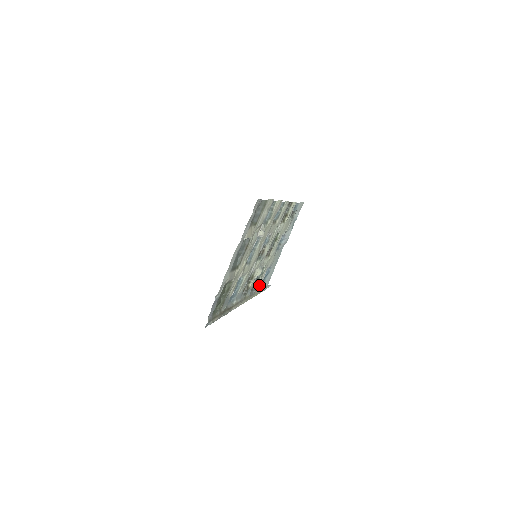
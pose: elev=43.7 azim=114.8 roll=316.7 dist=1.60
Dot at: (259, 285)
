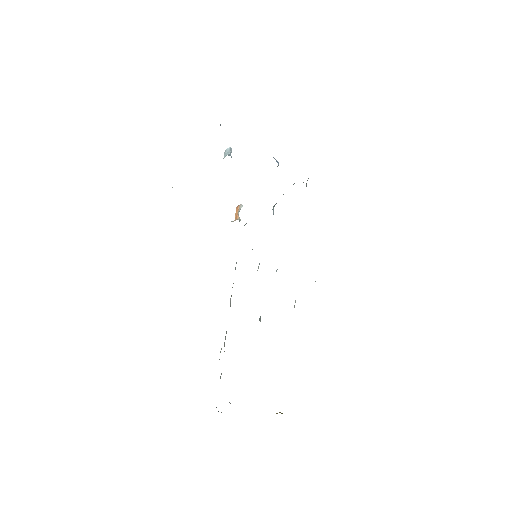
Dot at: occluded
